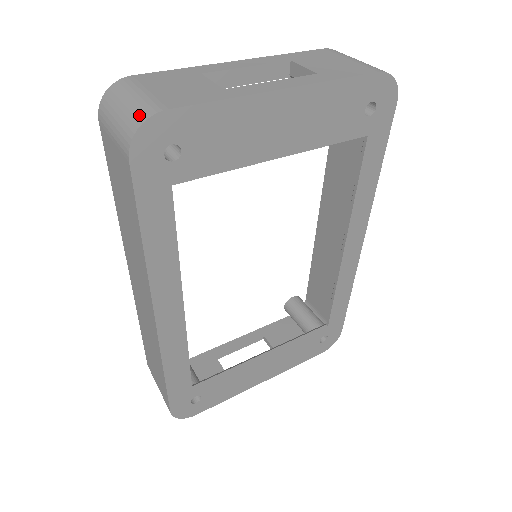
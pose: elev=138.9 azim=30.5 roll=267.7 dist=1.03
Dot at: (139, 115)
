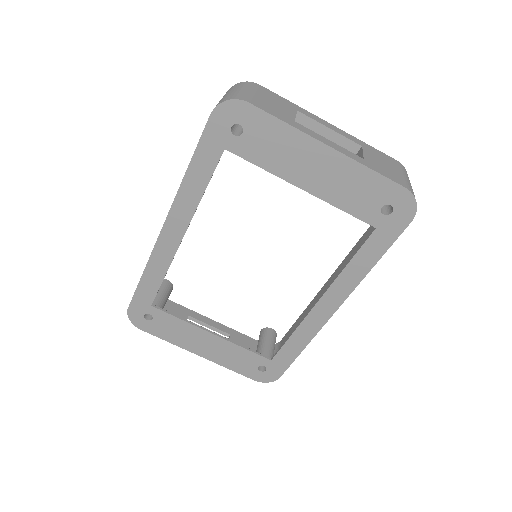
Dot at: (235, 96)
